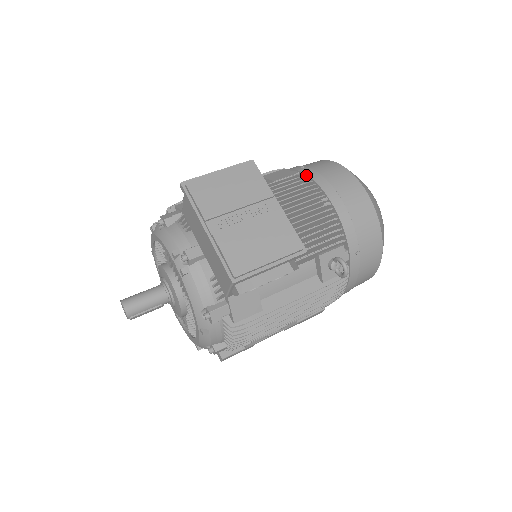
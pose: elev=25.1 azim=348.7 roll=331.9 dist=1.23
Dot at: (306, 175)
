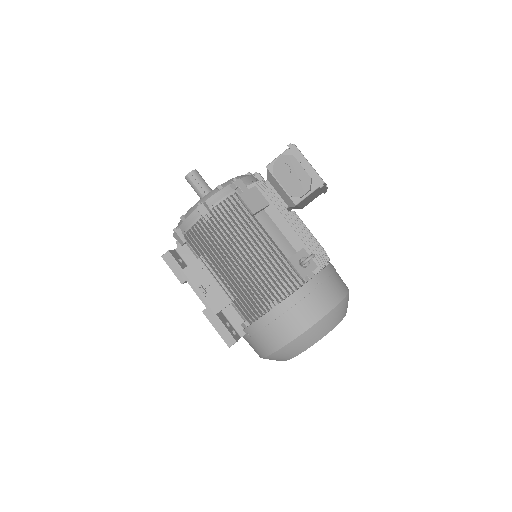
Dot at: occluded
